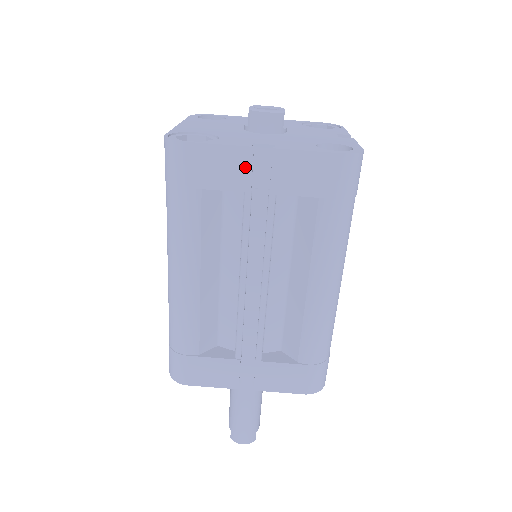
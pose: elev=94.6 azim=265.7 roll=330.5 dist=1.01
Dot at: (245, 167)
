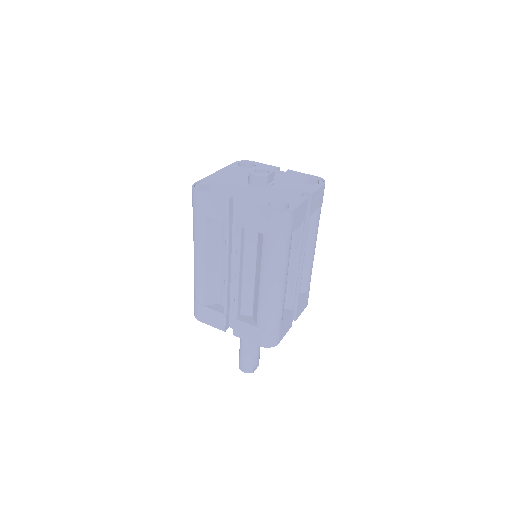
Dot at: (225, 209)
